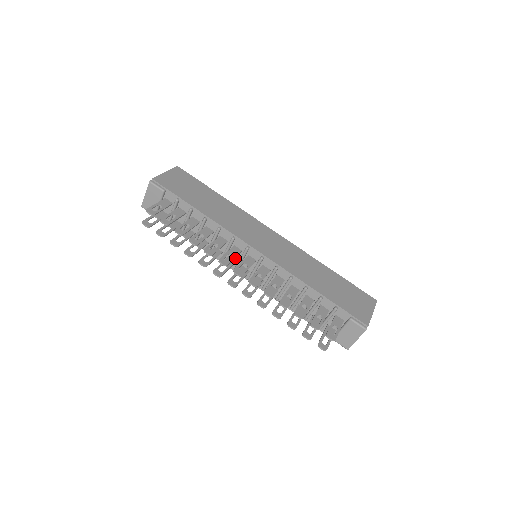
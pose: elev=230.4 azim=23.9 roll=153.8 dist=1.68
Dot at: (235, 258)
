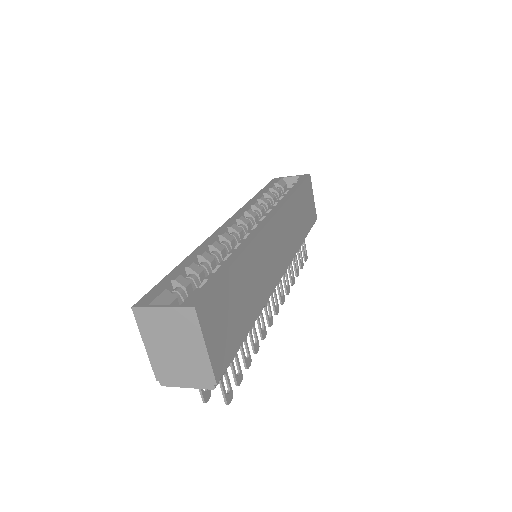
Dot at: occluded
